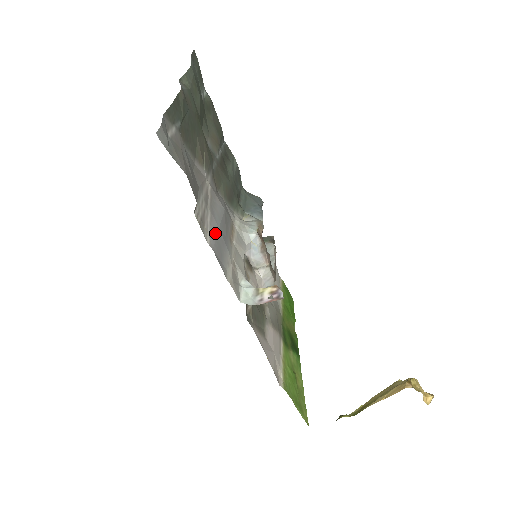
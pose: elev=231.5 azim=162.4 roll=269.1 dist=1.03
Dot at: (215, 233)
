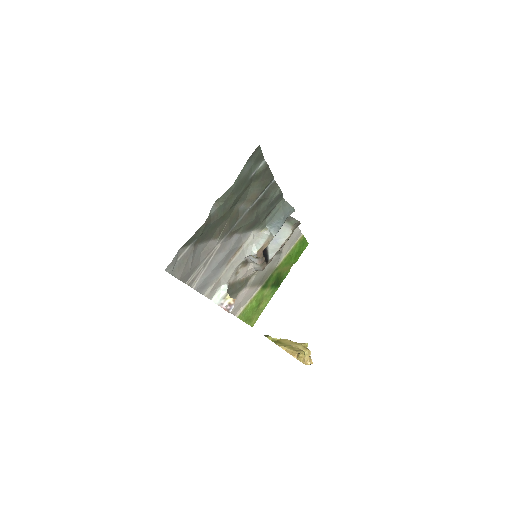
Dot at: (205, 277)
